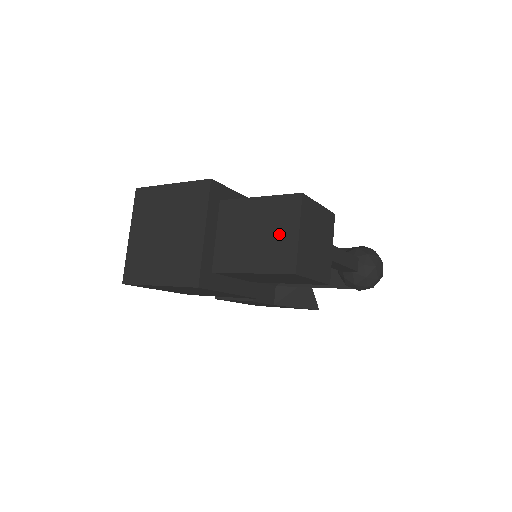
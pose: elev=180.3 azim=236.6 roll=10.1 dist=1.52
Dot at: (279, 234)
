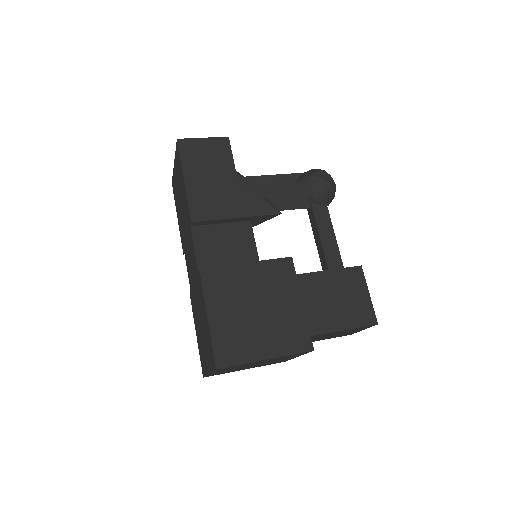
Dot at: occluded
